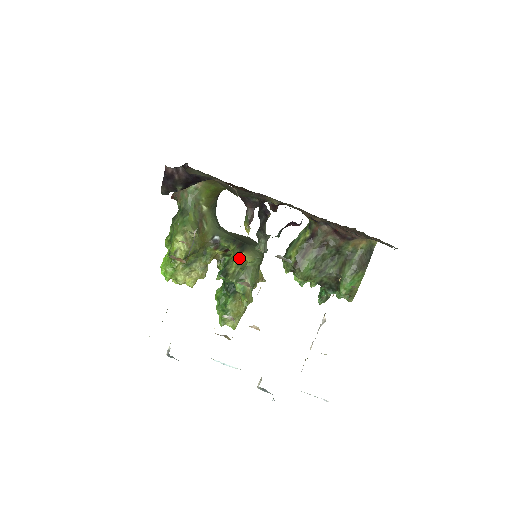
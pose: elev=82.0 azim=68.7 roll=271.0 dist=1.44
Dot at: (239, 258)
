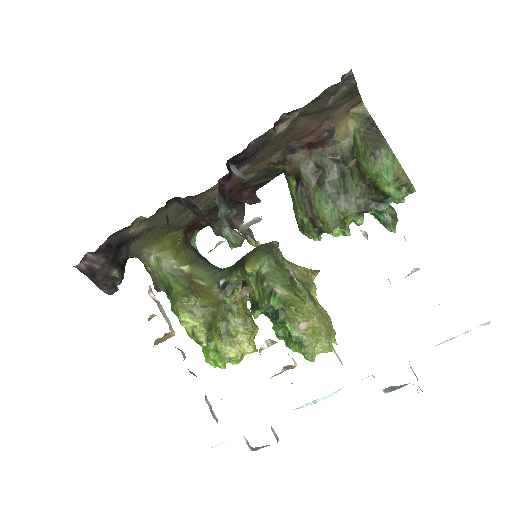
Dot at: (250, 276)
